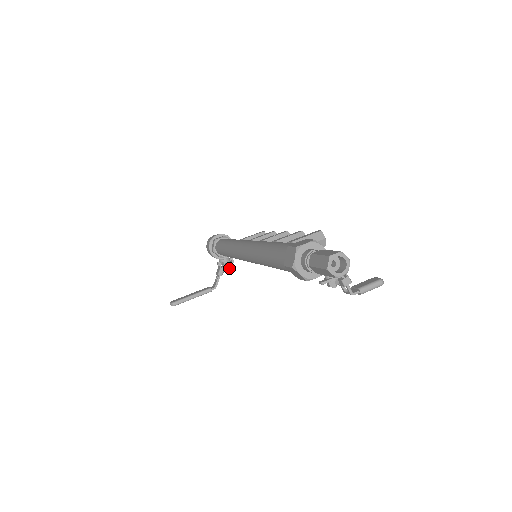
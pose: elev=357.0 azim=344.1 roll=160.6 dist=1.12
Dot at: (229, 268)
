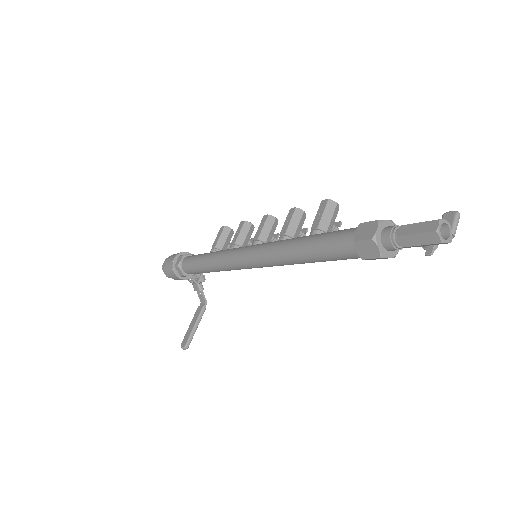
Dot at: (203, 277)
